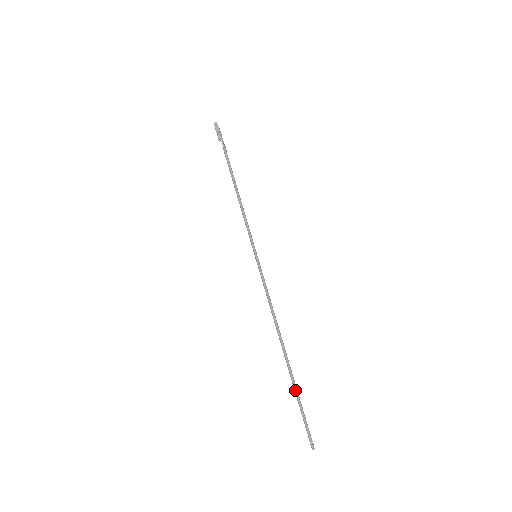
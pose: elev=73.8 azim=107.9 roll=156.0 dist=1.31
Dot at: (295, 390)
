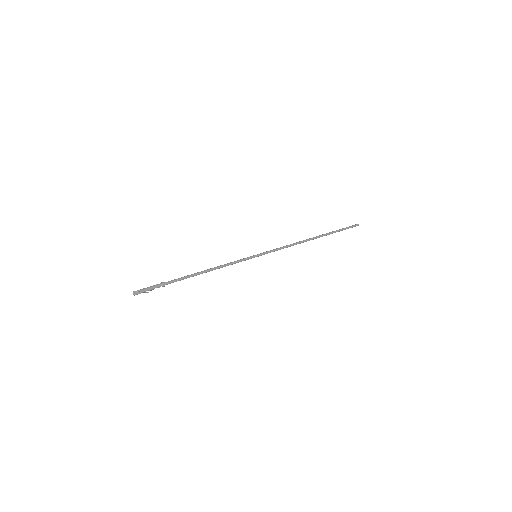
Dot at: occluded
